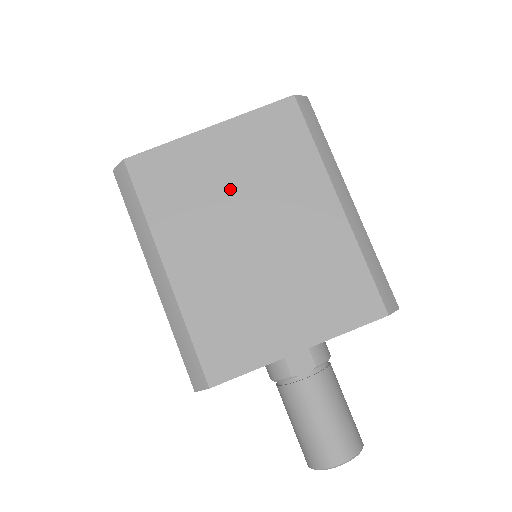
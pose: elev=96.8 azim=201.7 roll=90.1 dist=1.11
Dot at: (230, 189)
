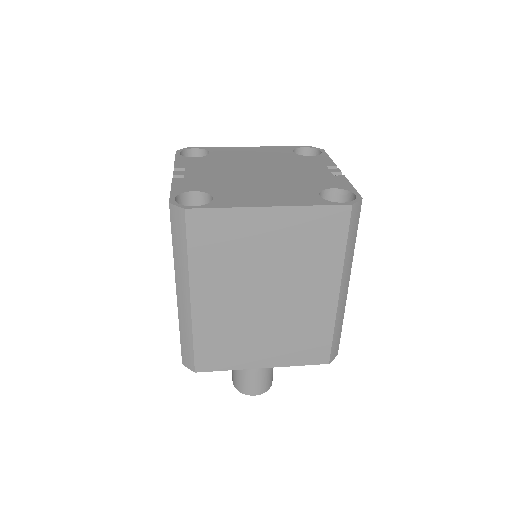
Dot at: (264, 260)
